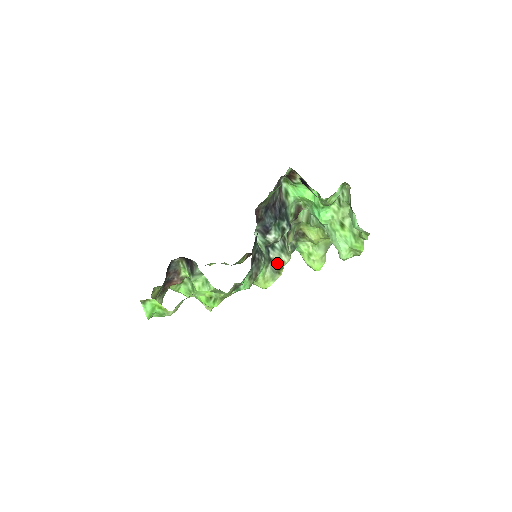
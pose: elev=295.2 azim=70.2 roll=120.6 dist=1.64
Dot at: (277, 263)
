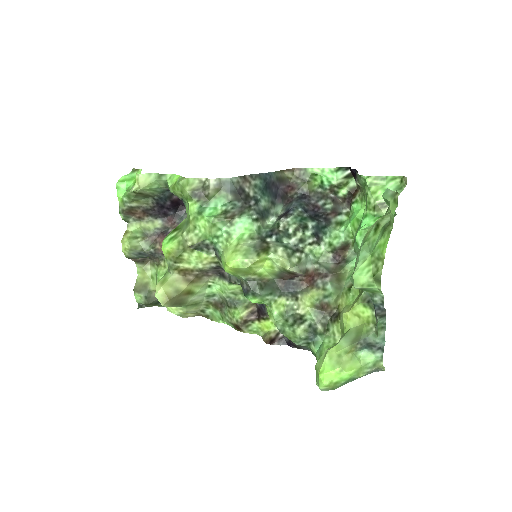
Dot at: (267, 246)
